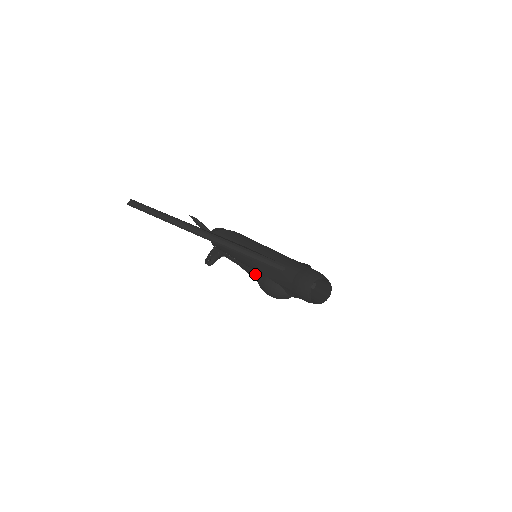
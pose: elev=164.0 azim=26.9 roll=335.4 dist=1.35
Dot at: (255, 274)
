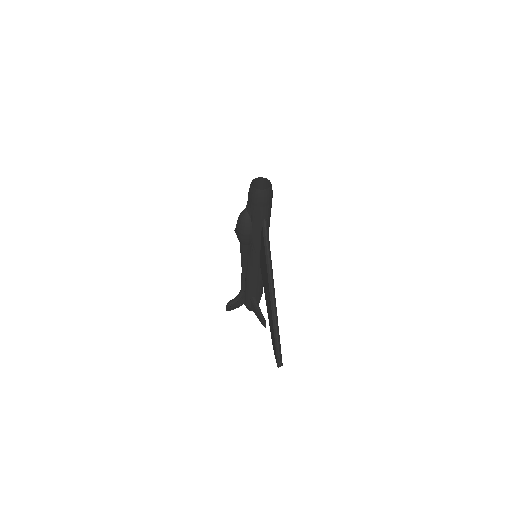
Dot at: occluded
